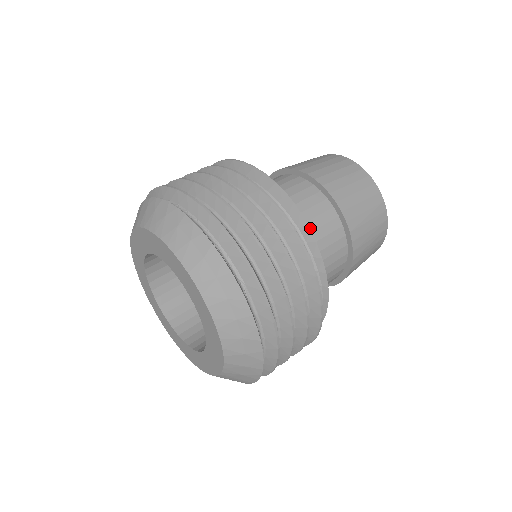
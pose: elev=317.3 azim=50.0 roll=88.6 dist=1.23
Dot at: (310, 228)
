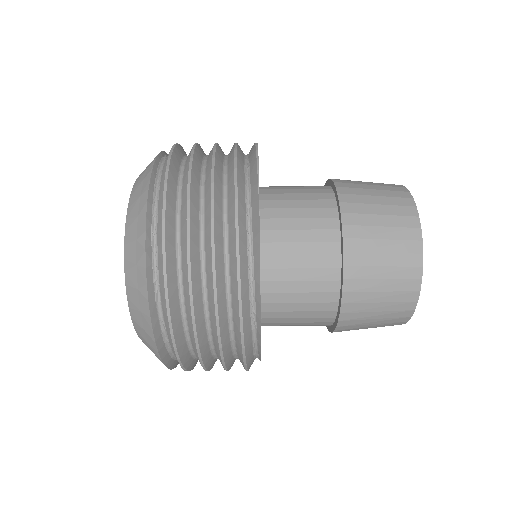
Dot at: (295, 263)
